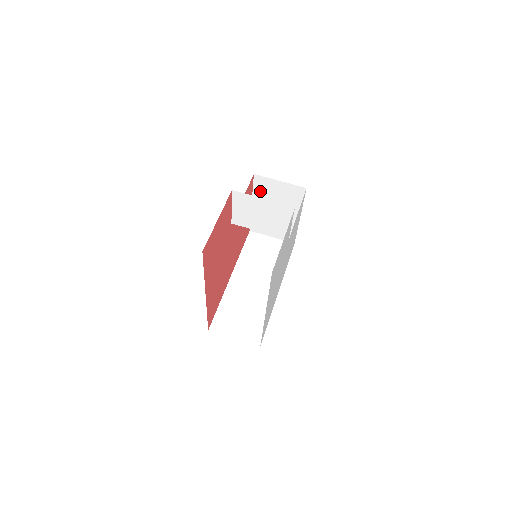
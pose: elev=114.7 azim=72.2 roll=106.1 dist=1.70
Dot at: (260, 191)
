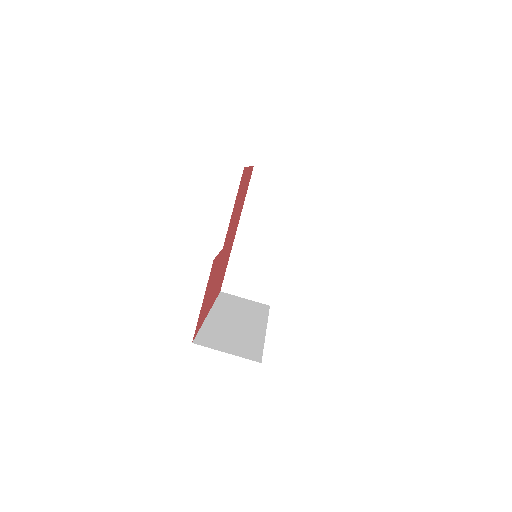
Dot at: occluded
